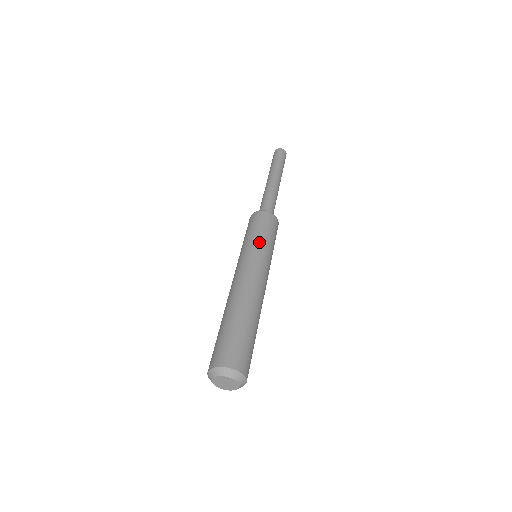
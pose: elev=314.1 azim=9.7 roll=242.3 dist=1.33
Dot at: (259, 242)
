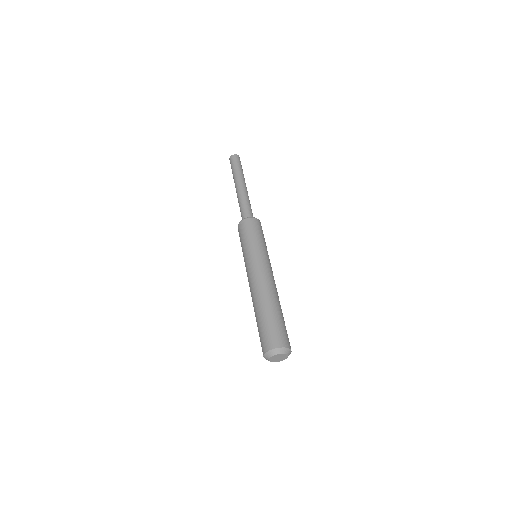
Dot at: (254, 246)
